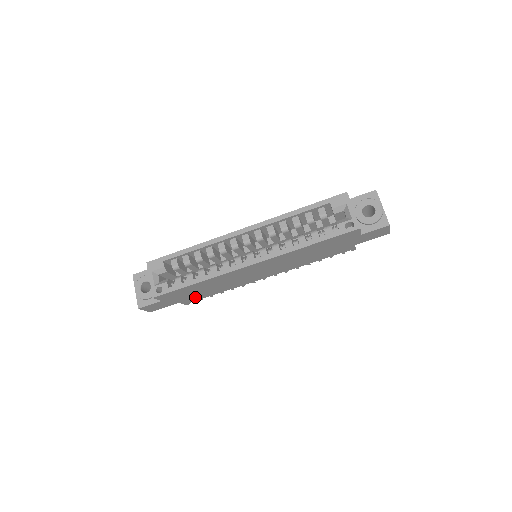
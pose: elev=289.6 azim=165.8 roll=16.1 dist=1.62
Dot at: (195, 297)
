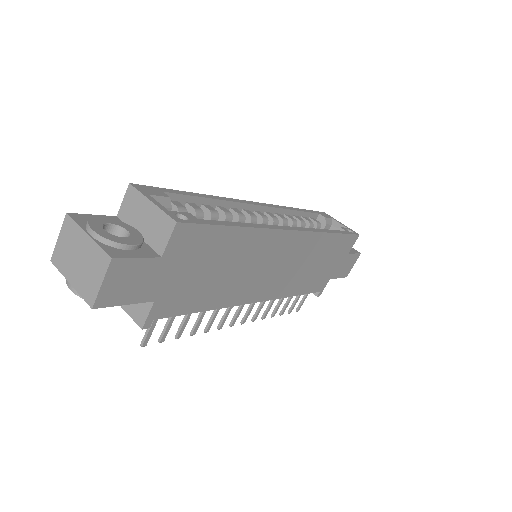
Dot at: (182, 297)
